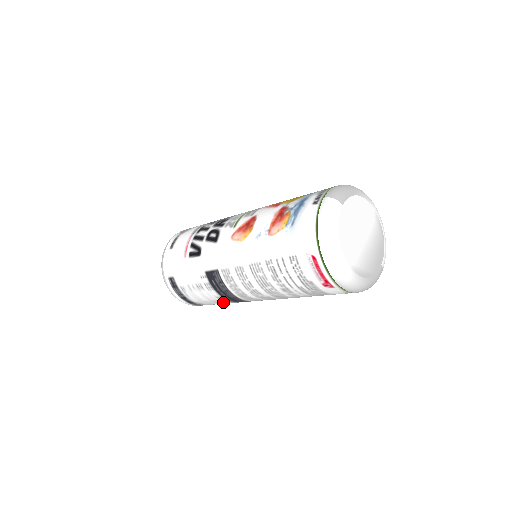
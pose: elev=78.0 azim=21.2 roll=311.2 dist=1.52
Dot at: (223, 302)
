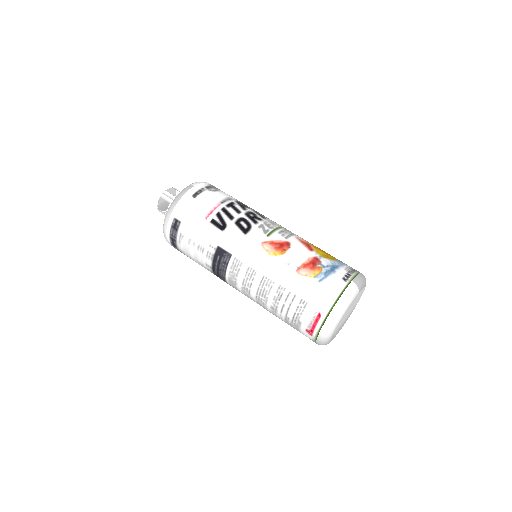
Dot at: (205, 267)
